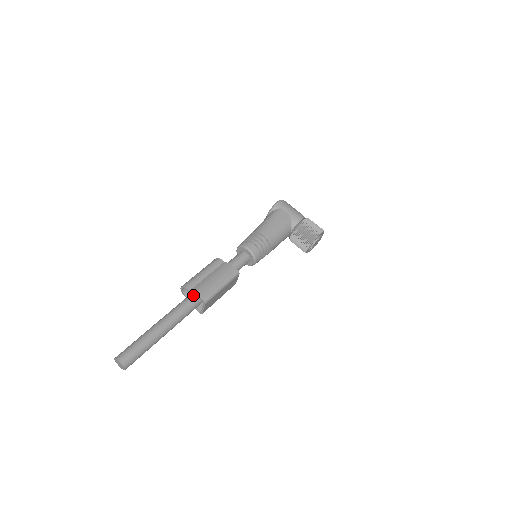
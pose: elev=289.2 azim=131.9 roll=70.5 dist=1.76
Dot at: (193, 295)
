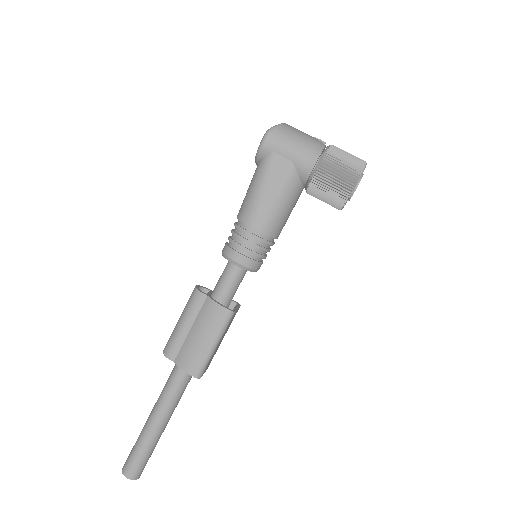
Dot at: (181, 364)
